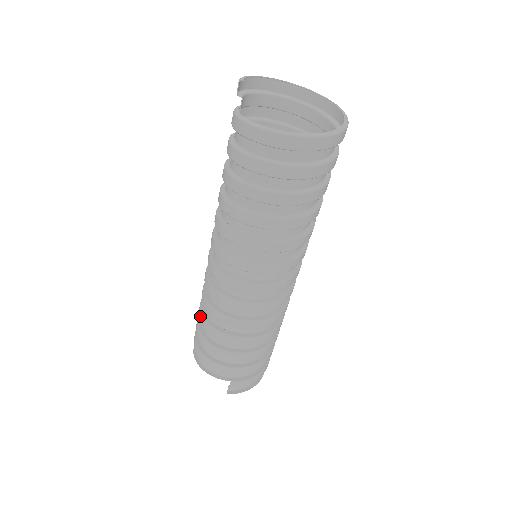
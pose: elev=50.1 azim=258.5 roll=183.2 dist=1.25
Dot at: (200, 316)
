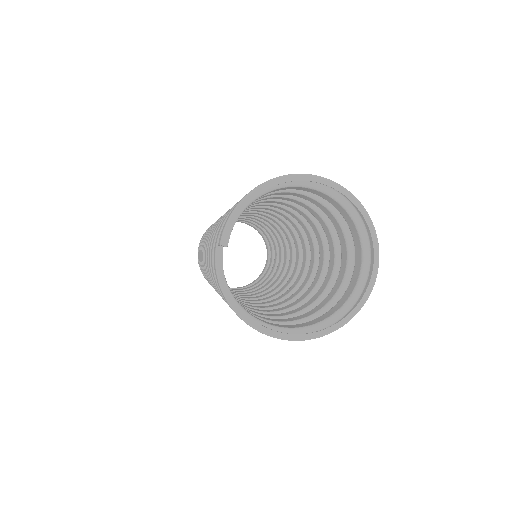
Dot at: occluded
